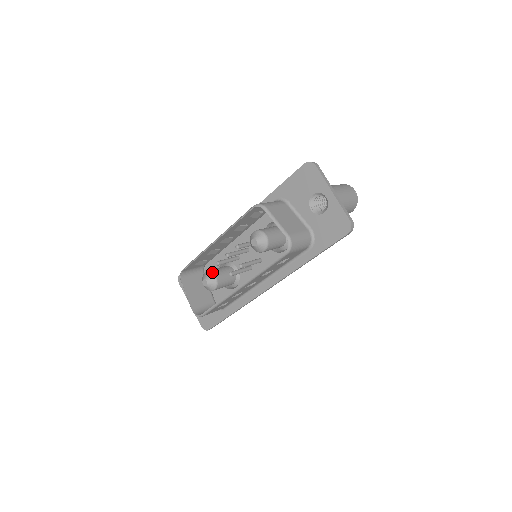
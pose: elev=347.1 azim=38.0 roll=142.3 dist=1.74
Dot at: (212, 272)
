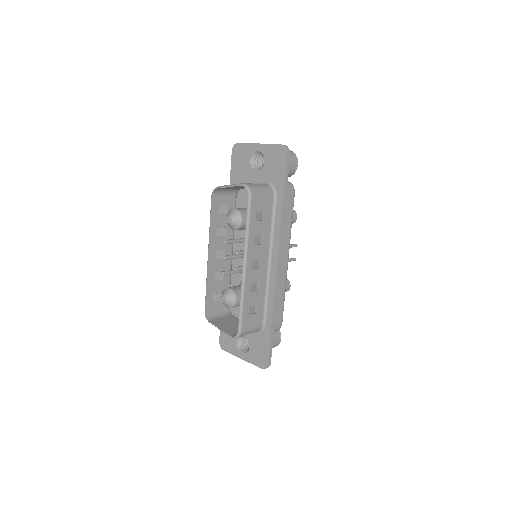
Dot at: occluded
